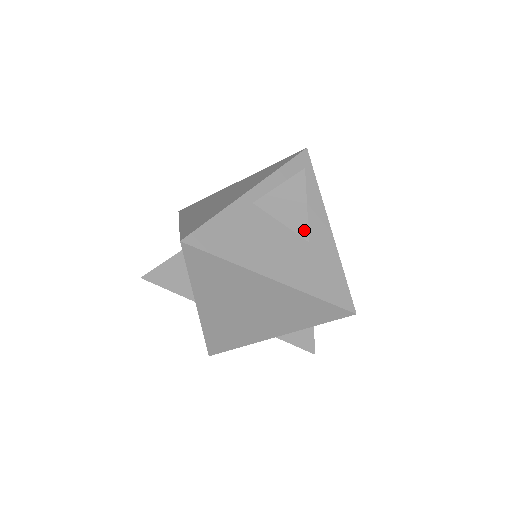
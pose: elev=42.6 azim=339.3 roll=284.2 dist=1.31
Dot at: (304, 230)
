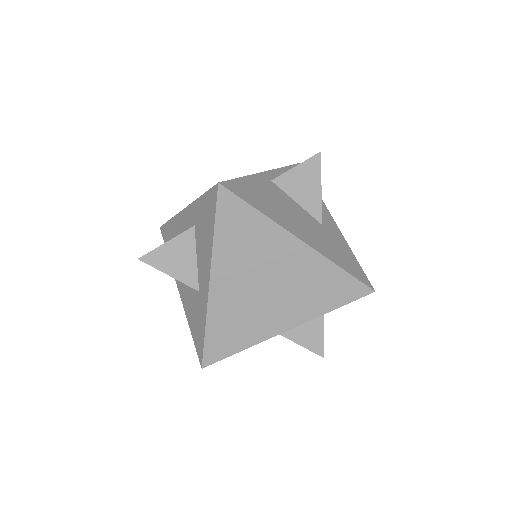
Dot at: (318, 212)
